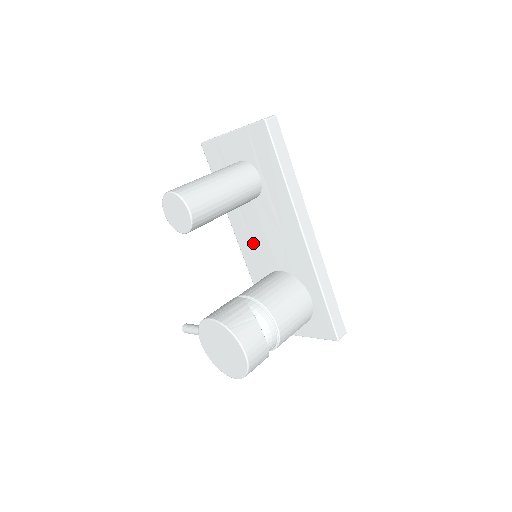
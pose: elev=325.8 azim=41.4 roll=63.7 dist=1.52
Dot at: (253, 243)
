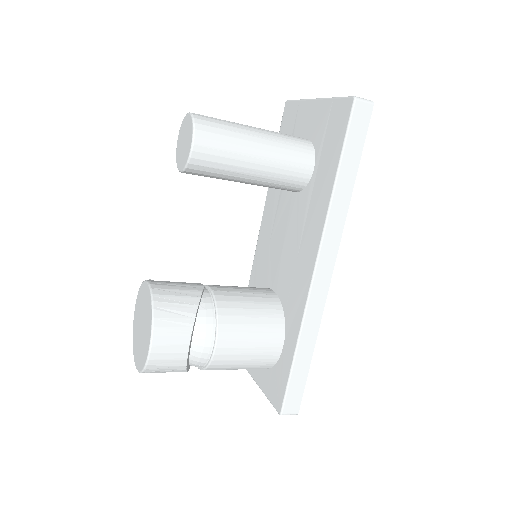
Dot at: (270, 243)
